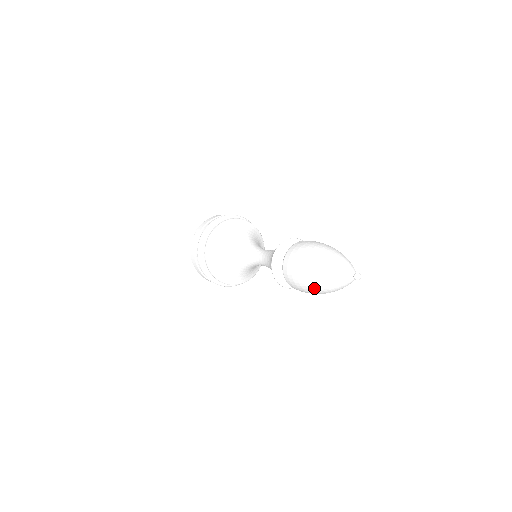
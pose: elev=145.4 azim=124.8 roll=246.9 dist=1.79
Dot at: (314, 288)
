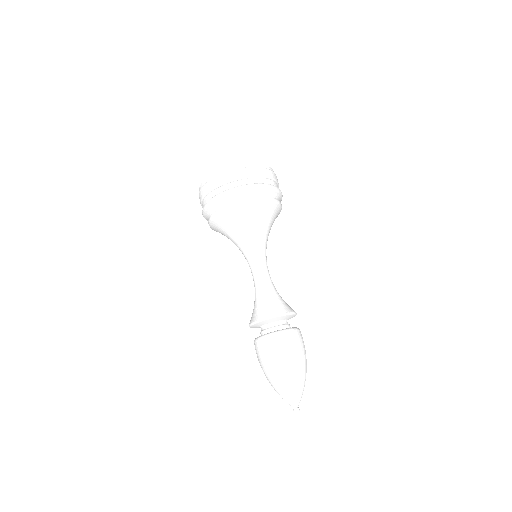
Dot at: occluded
